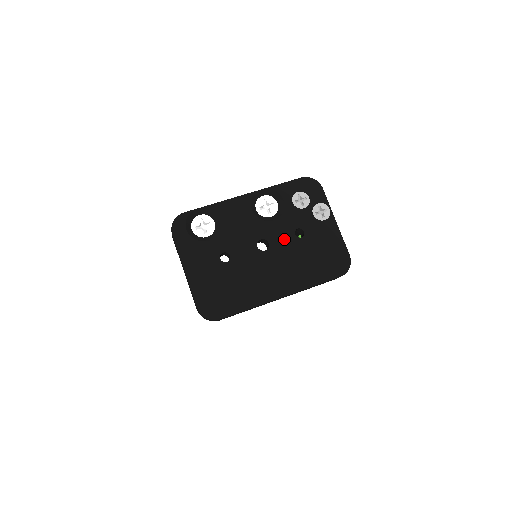
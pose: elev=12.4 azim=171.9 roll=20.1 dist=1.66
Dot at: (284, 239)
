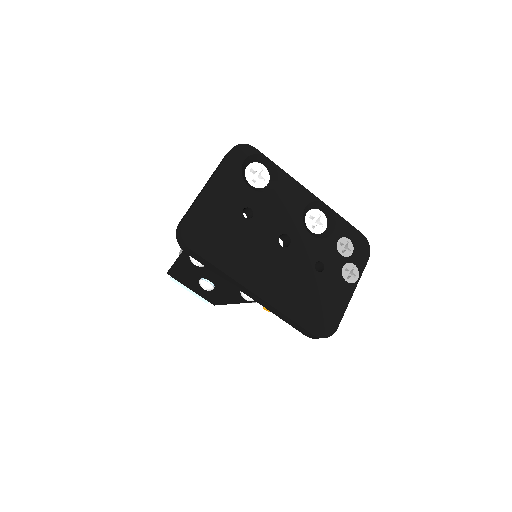
Dot at: (304, 256)
